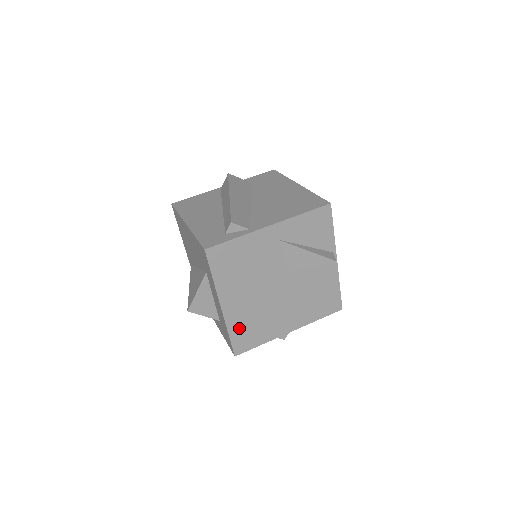
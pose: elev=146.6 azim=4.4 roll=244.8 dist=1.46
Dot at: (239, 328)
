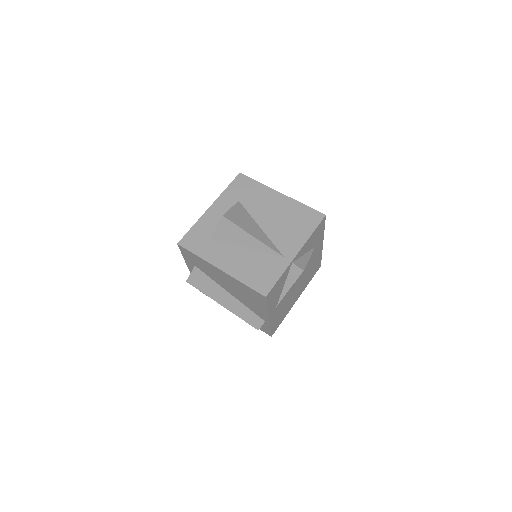
Dot at: (309, 279)
